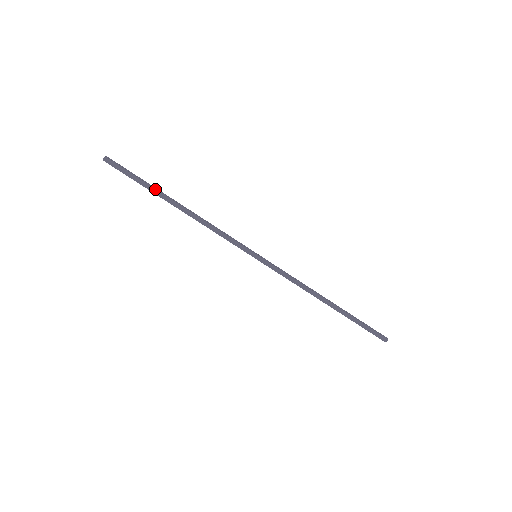
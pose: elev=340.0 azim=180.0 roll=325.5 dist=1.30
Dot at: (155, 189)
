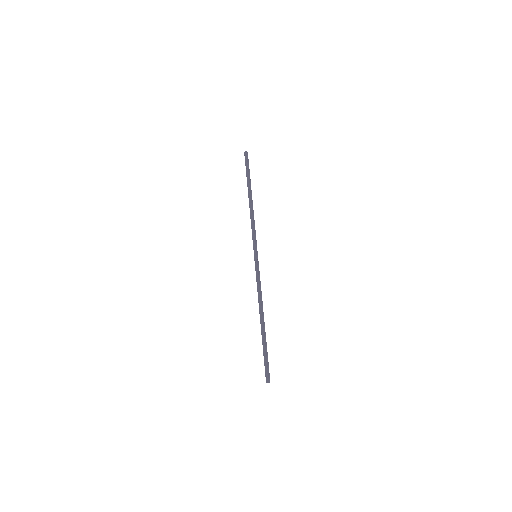
Dot at: (249, 182)
